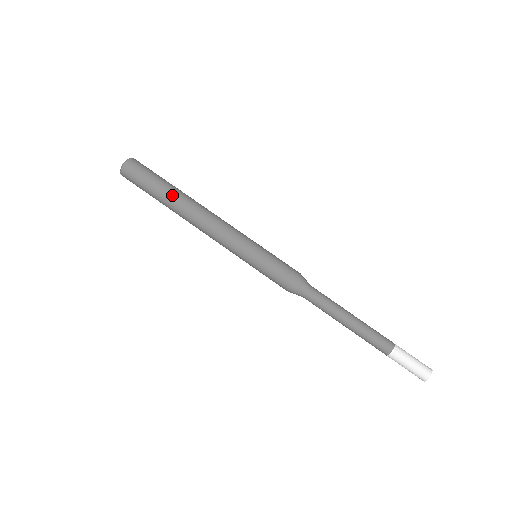
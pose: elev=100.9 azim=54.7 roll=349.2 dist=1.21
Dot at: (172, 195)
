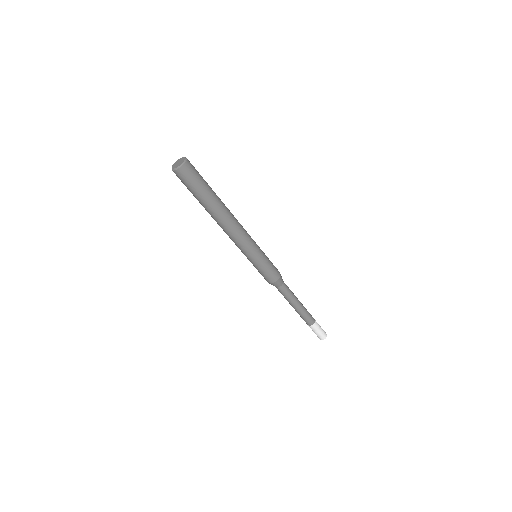
Dot at: (216, 201)
